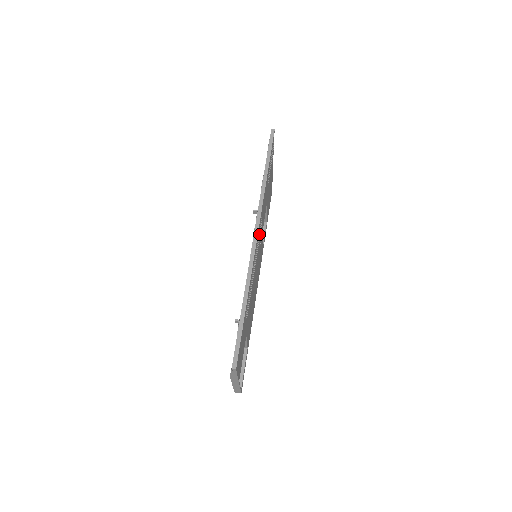
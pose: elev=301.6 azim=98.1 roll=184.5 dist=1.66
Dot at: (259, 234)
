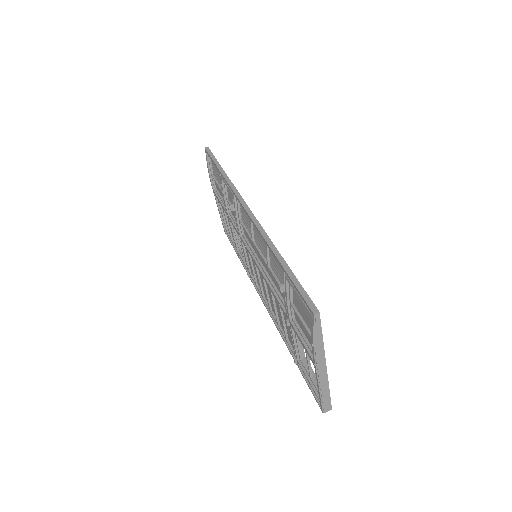
Dot at: occluded
